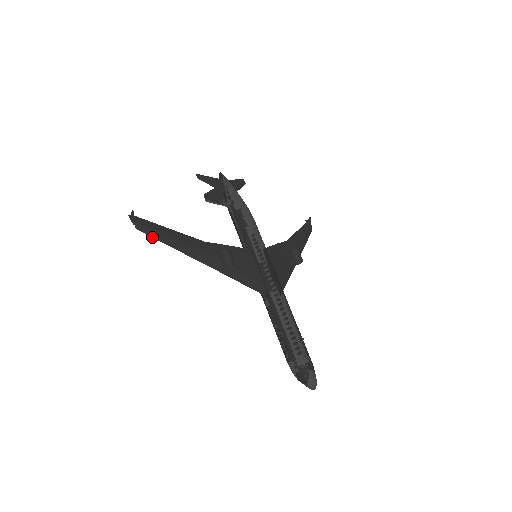
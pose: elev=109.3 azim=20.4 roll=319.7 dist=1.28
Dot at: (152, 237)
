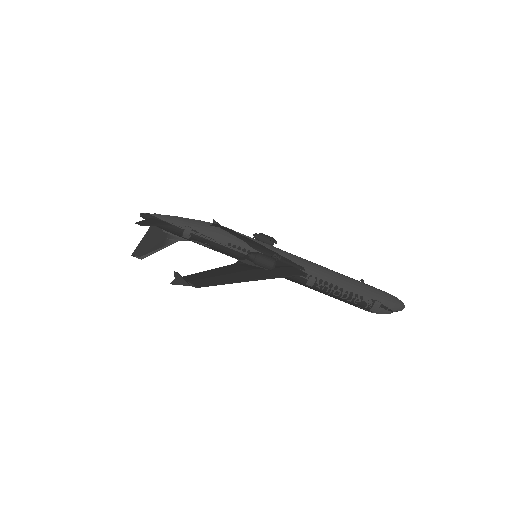
Dot at: (213, 285)
